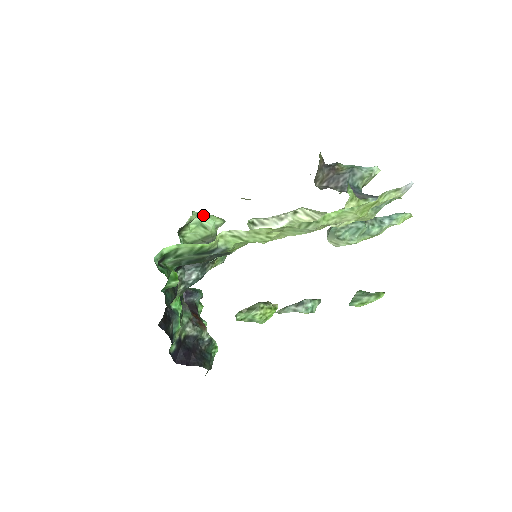
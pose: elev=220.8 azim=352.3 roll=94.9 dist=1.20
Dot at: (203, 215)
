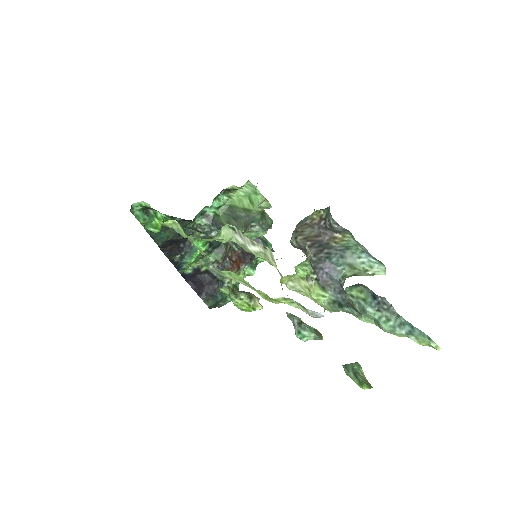
Dot at: occluded
